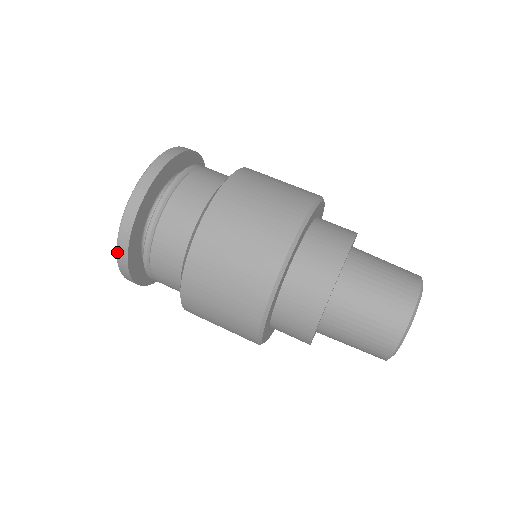
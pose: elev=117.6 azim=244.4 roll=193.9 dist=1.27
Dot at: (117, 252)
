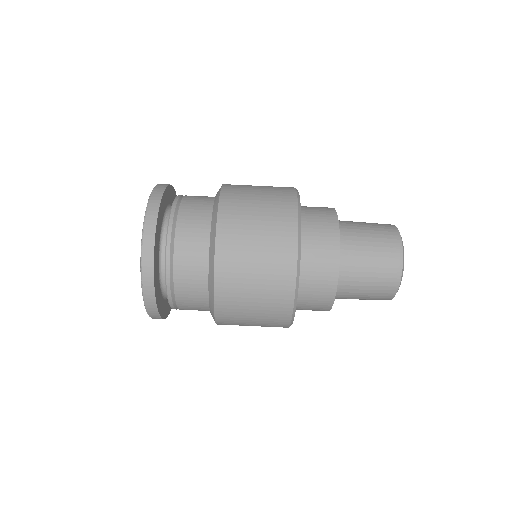
Dot at: occluded
